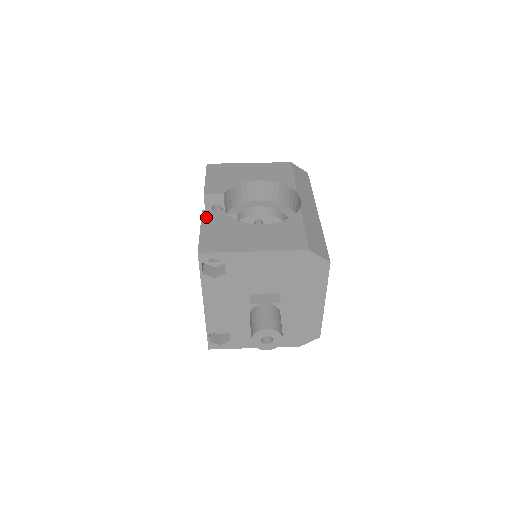
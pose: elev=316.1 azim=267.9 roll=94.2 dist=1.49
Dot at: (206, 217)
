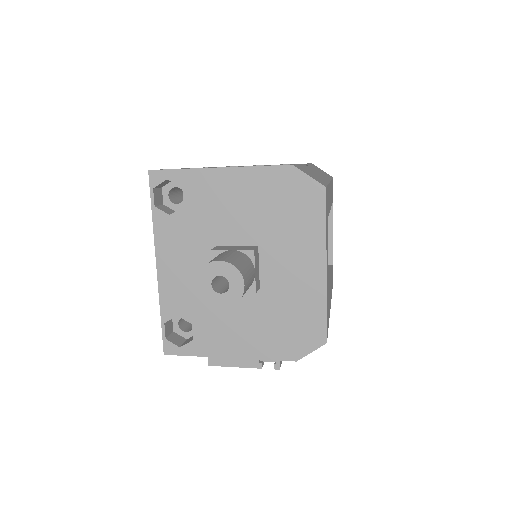
Dot at: occluded
